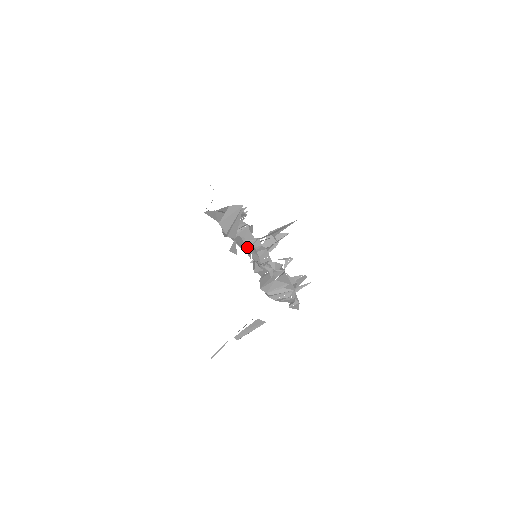
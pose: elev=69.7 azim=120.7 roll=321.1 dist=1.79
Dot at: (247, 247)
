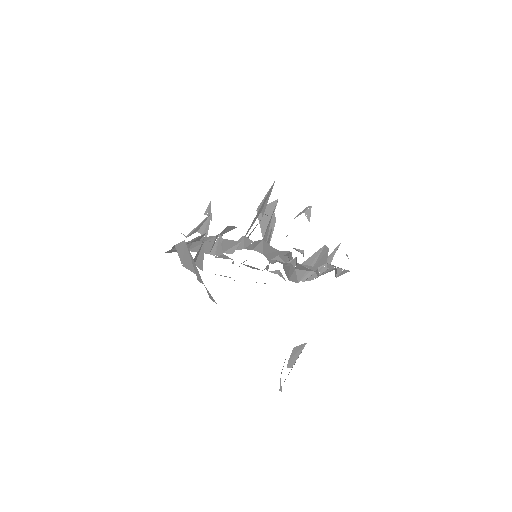
Dot at: (241, 249)
